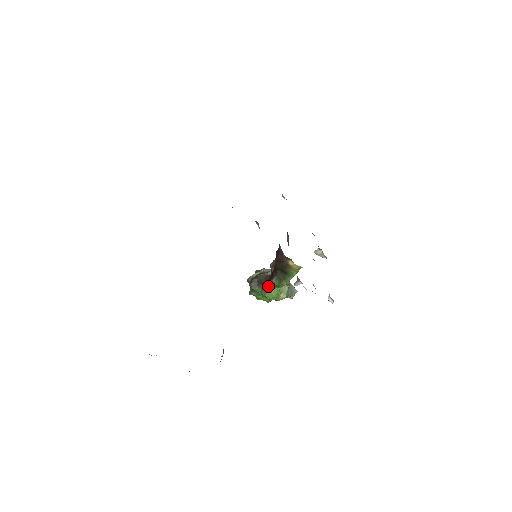
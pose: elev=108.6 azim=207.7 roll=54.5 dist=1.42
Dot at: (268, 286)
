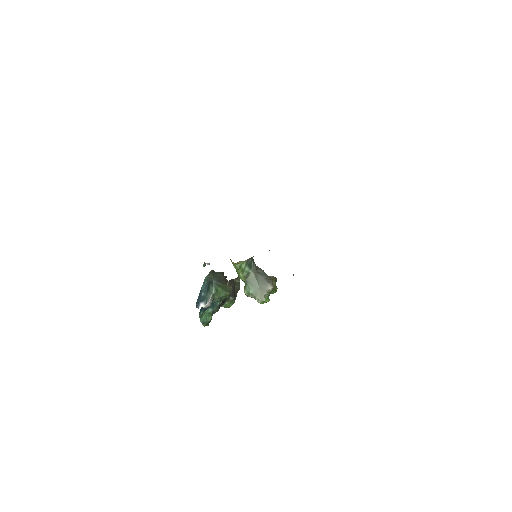
Dot at: occluded
